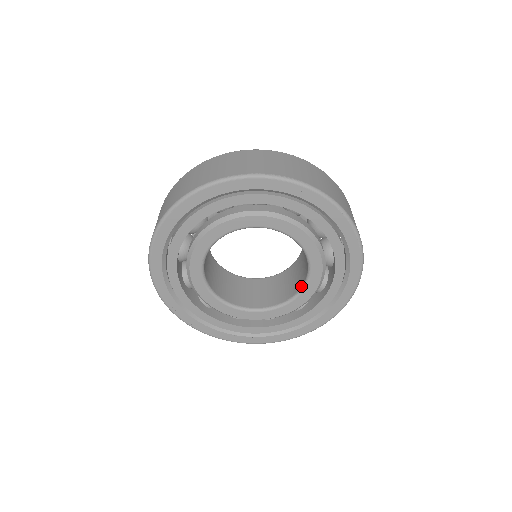
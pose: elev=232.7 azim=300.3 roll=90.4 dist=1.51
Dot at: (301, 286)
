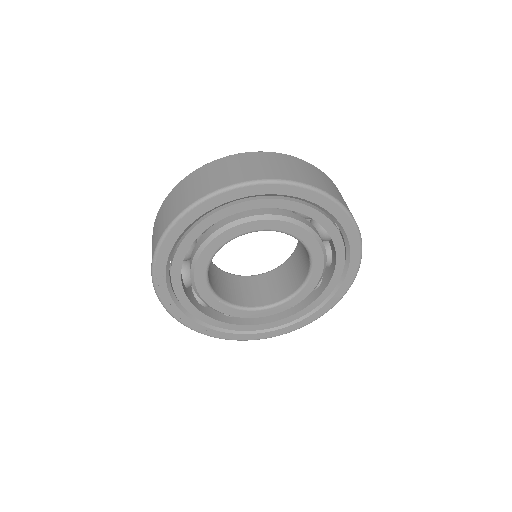
Dot at: (282, 299)
